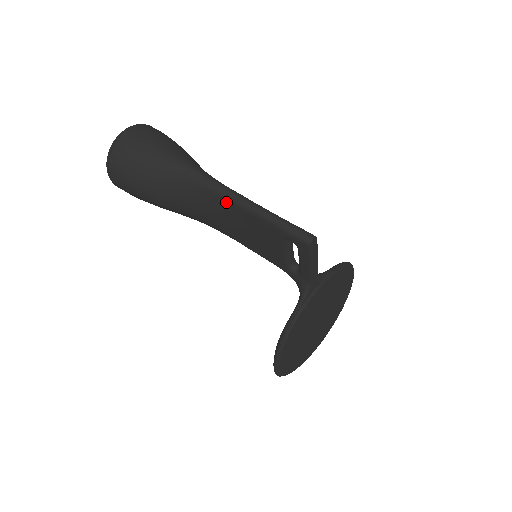
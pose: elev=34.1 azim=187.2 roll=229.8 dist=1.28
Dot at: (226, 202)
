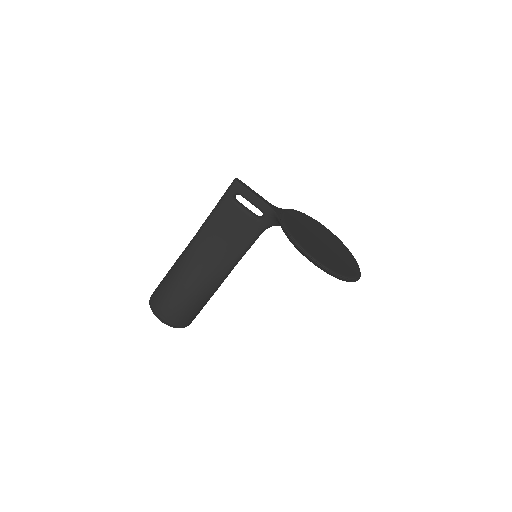
Dot at: (204, 232)
